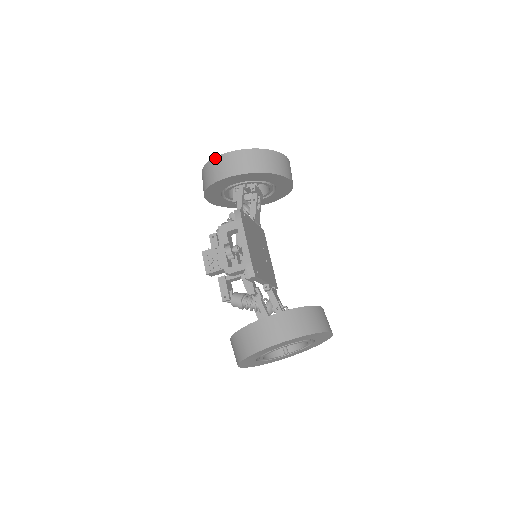
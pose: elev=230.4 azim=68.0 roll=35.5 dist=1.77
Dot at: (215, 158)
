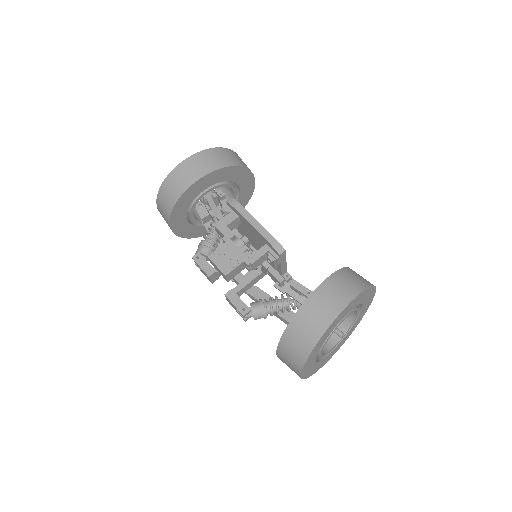
Dot at: (174, 169)
